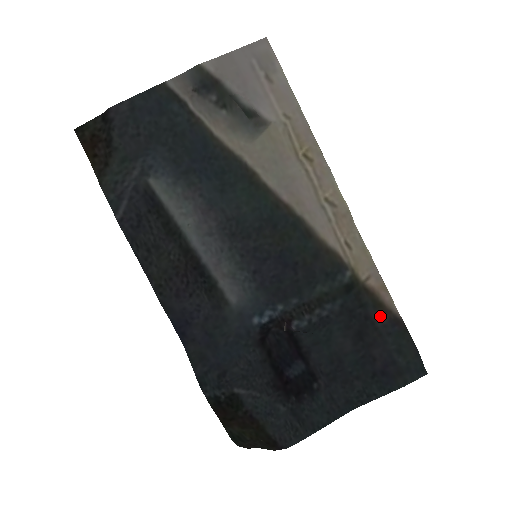
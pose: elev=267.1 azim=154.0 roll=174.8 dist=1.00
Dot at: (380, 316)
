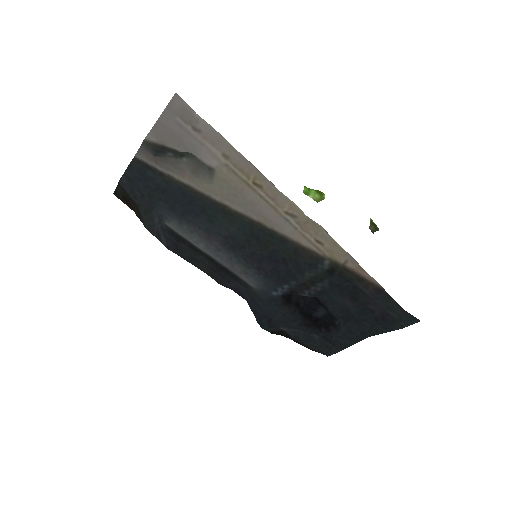
Dot at: (365, 287)
